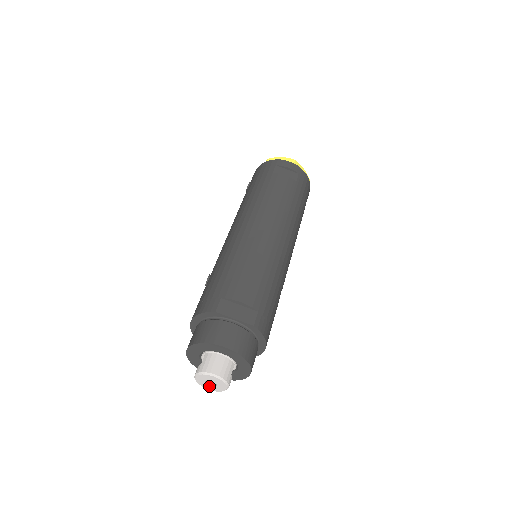
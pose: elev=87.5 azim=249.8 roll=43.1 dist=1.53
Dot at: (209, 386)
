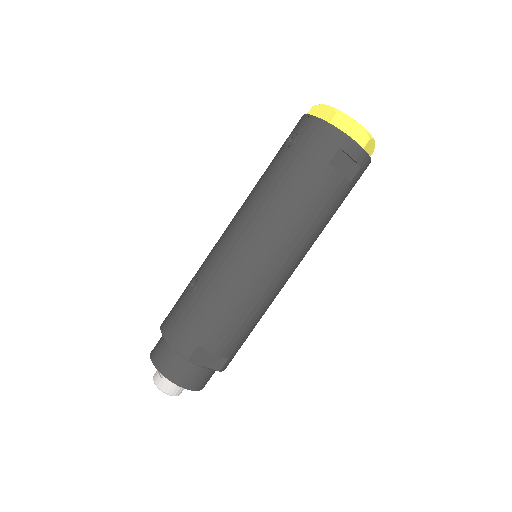
Dot at: occluded
